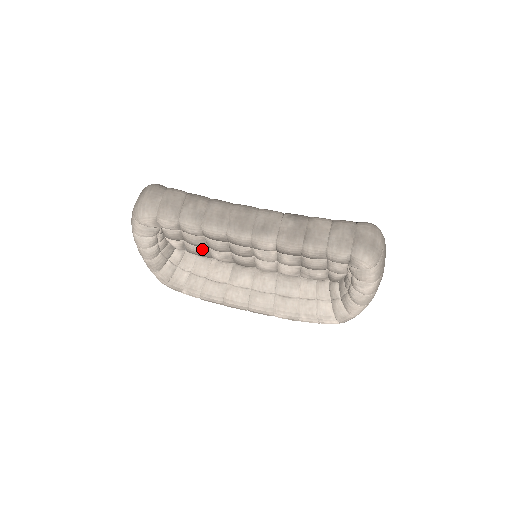
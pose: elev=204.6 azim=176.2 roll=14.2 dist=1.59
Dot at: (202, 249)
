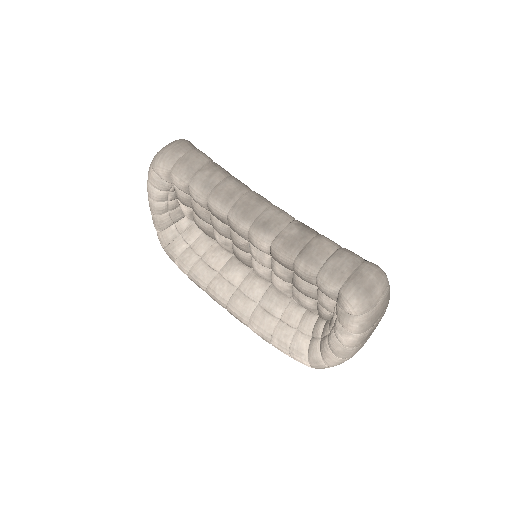
Dot at: (206, 225)
